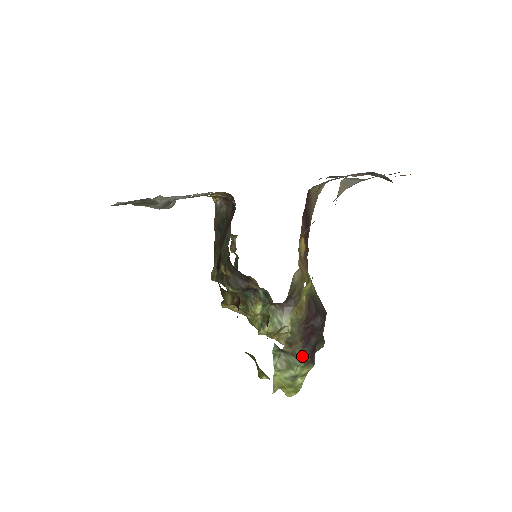
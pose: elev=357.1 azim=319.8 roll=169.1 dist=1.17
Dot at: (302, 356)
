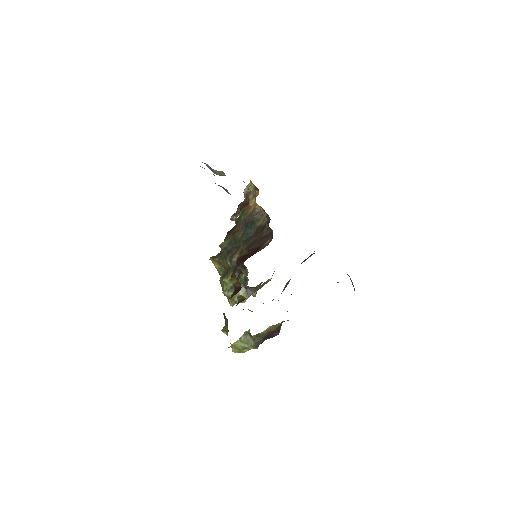
Dot at: (257, 343)
